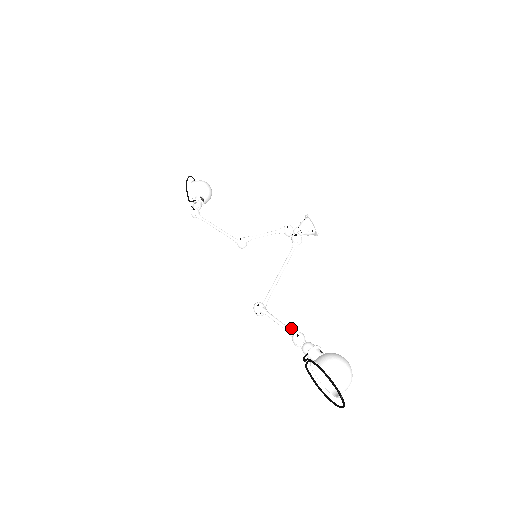
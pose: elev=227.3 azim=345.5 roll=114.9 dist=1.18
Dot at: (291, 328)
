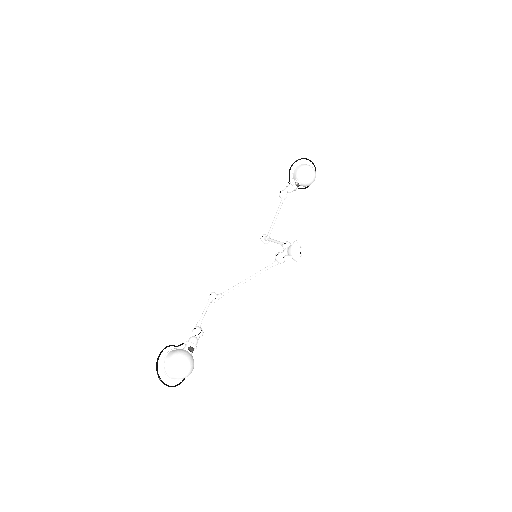
Dot at: (200, 322)
